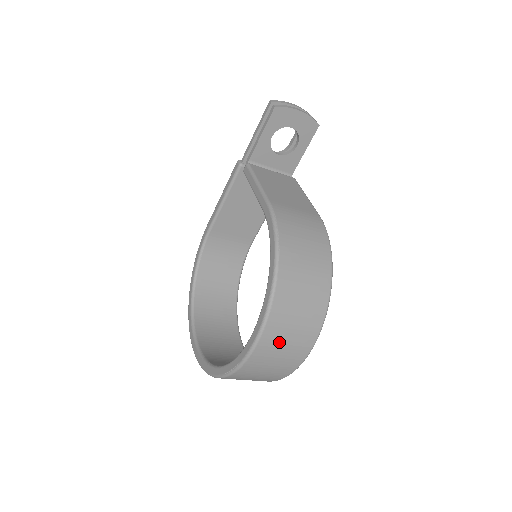
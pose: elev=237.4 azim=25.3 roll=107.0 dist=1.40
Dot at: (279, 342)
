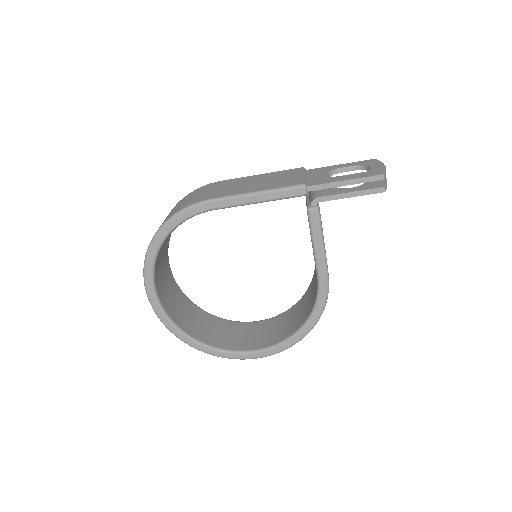
Dot at: occluded
